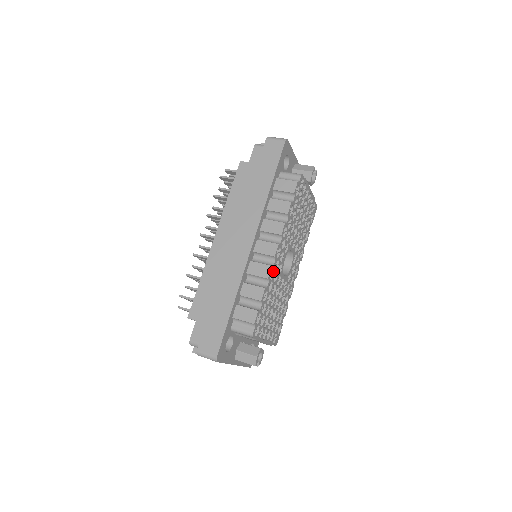
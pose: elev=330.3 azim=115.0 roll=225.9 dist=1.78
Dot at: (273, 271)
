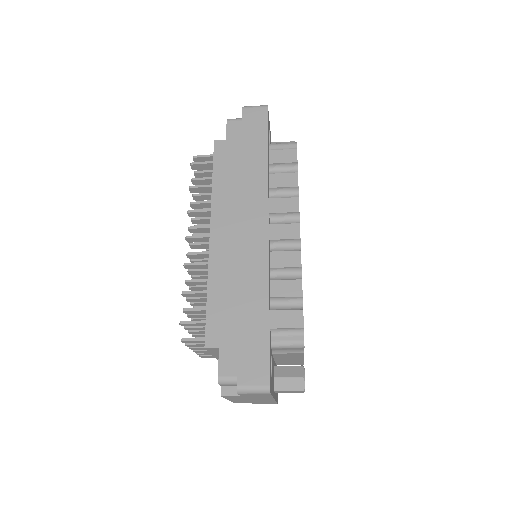
Dot at: occluded
